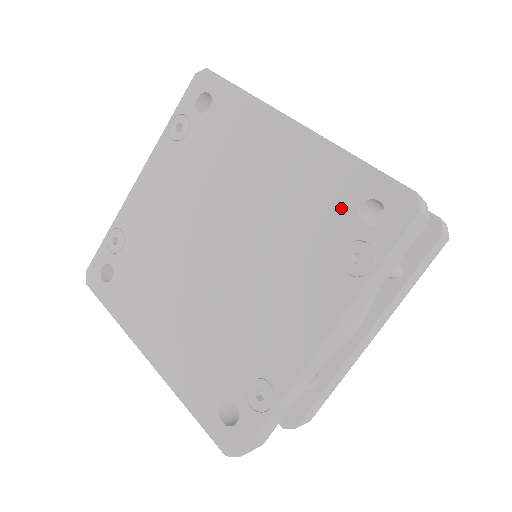
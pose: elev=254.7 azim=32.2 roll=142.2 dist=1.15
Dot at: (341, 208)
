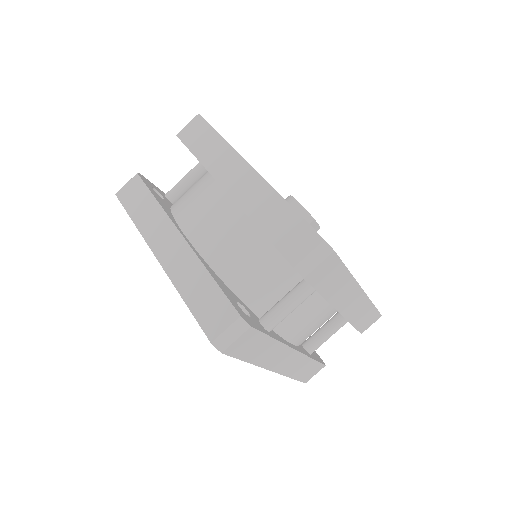
Dot at: occluded
